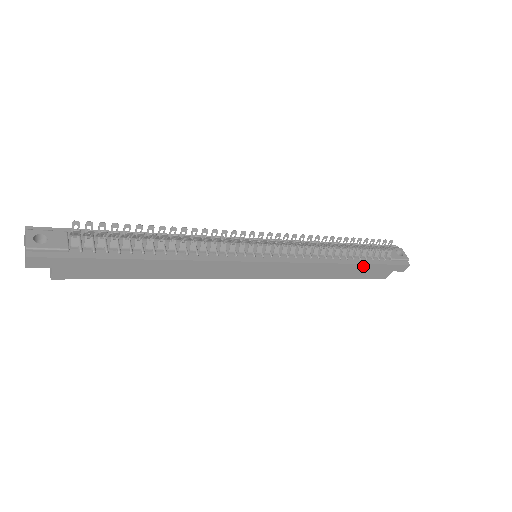
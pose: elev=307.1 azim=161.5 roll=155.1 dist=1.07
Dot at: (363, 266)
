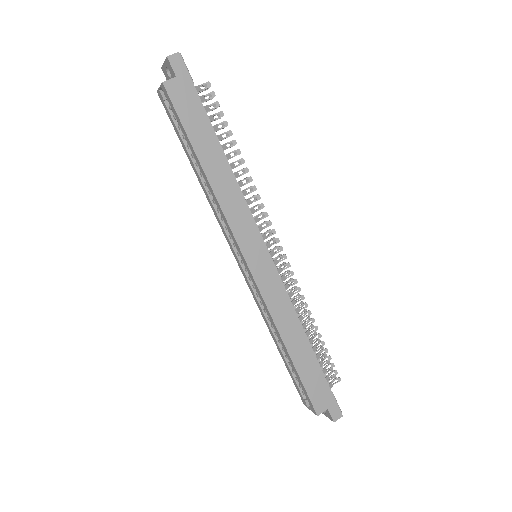
Dot at: (315, 363)
